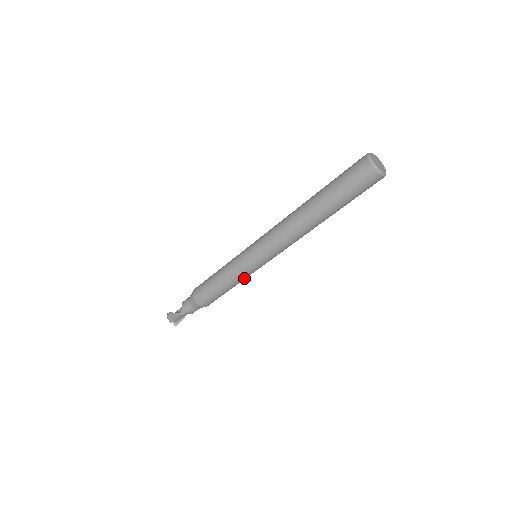
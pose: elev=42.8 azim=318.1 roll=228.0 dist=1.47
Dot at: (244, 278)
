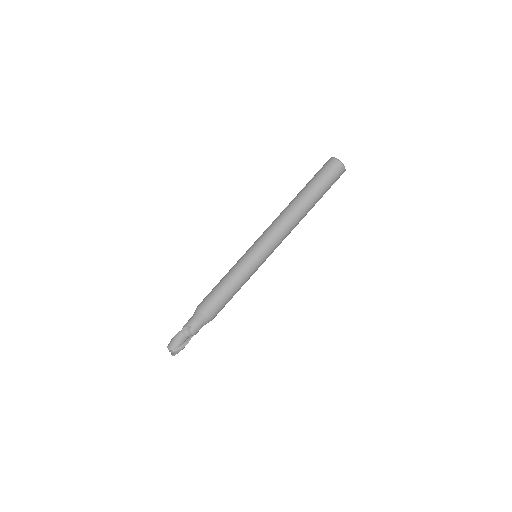
Dot at: (244, 274)
